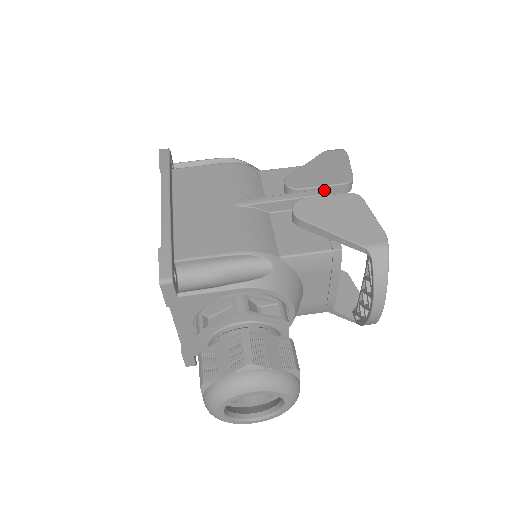
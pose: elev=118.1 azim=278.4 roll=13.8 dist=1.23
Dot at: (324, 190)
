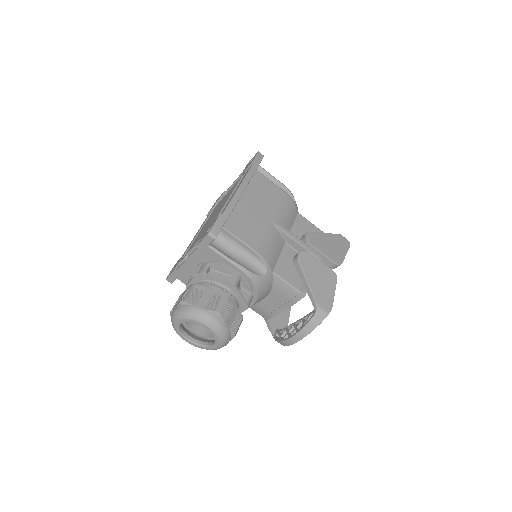
Dot at: (322, 257)
